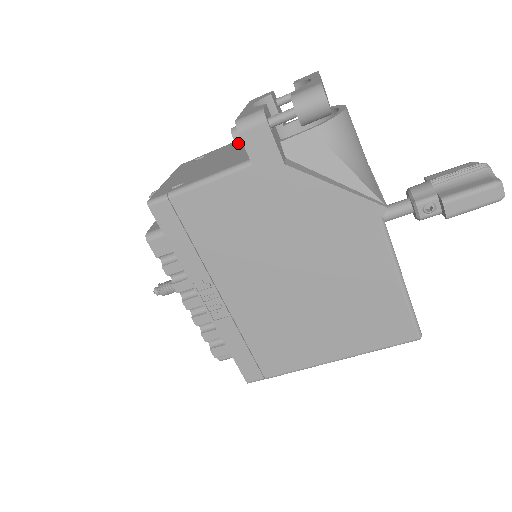
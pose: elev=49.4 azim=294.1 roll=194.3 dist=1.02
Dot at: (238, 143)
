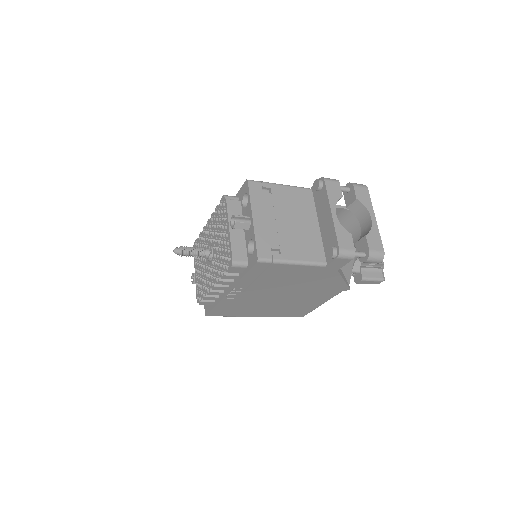
Dot at: (330, 258)
